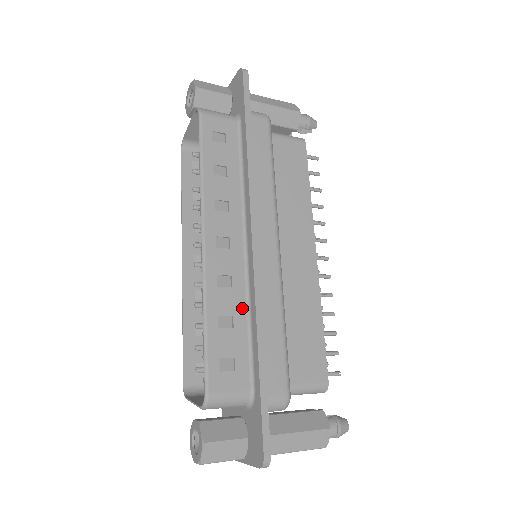
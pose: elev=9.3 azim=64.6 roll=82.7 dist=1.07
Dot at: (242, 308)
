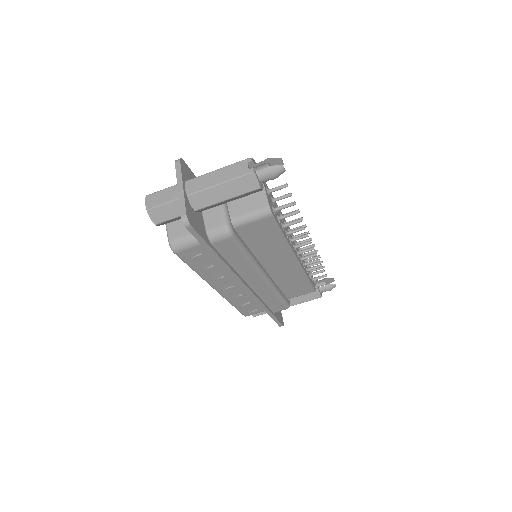
Dot at: occluded
